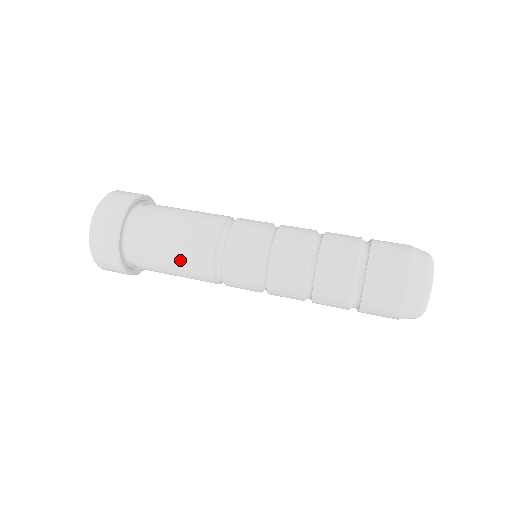
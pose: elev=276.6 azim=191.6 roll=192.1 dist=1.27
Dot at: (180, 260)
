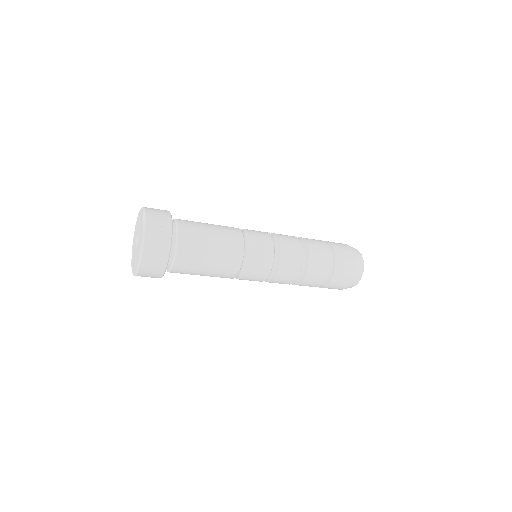
Dot at: occluded
